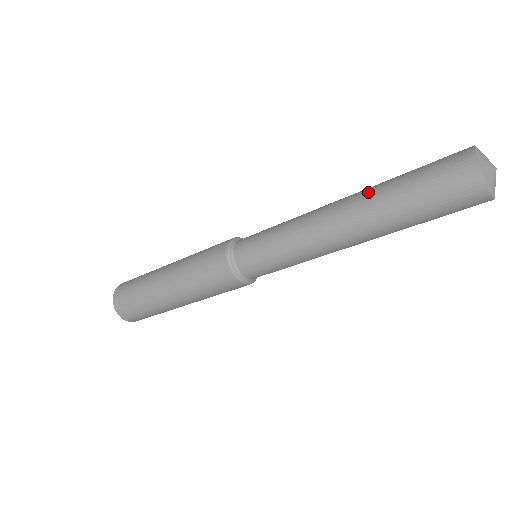
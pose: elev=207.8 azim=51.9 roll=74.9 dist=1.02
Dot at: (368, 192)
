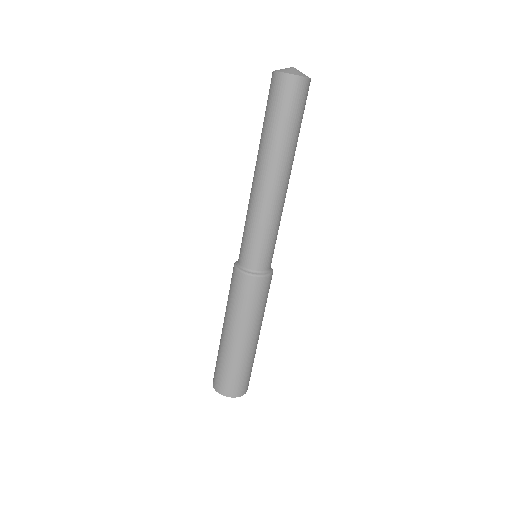
Dot at: (261, 149)
